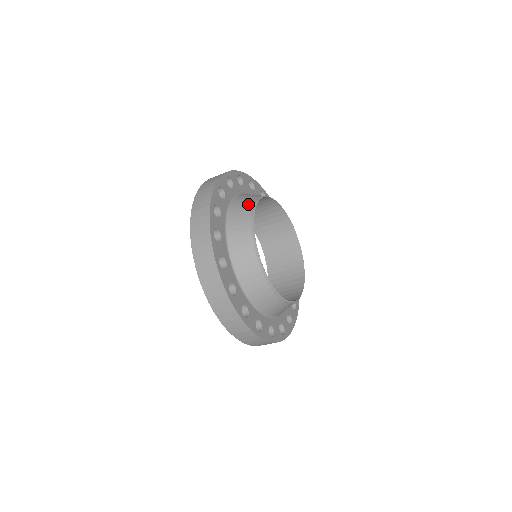
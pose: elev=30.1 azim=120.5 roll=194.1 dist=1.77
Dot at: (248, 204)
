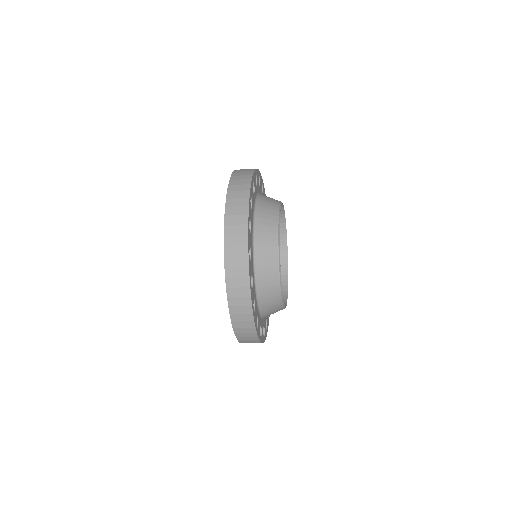
Dot at: (272, 252)
